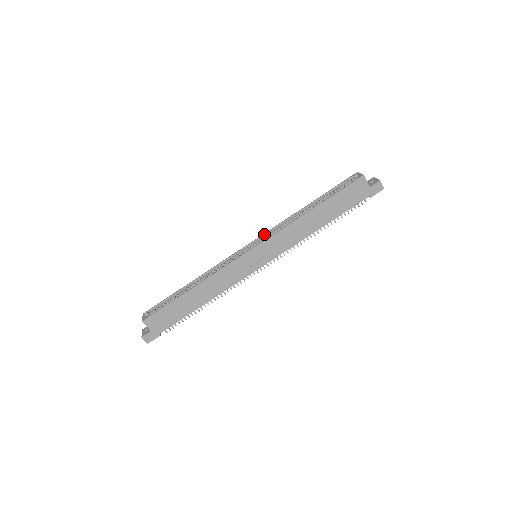
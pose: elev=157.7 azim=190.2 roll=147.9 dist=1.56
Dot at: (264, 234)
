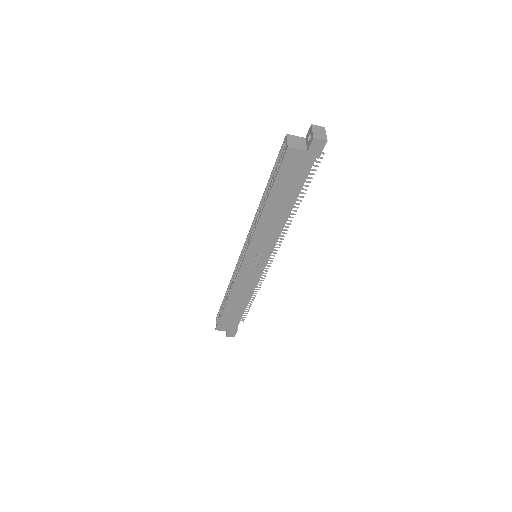
Dot at: (247, 236)
